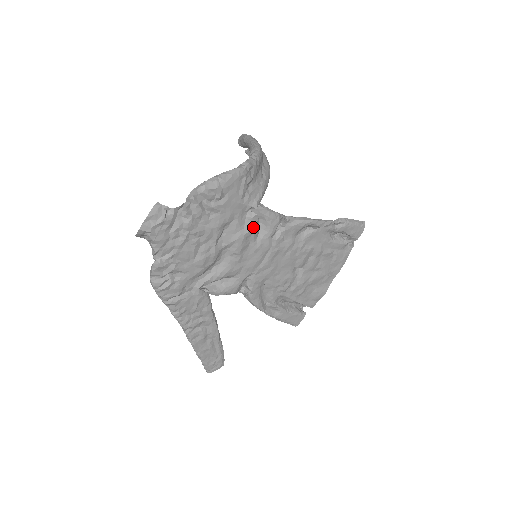
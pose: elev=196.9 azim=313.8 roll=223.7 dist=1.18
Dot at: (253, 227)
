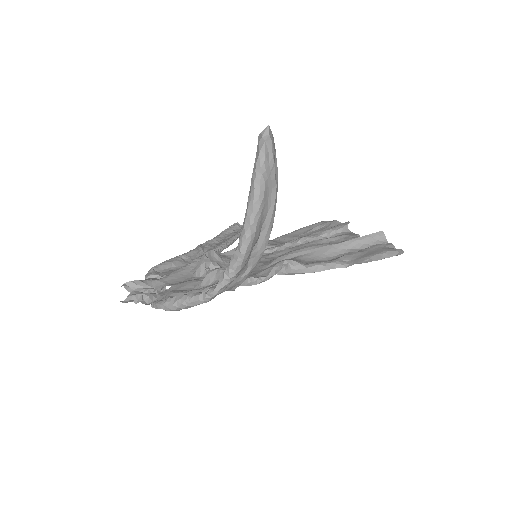
Dot at: occluded
